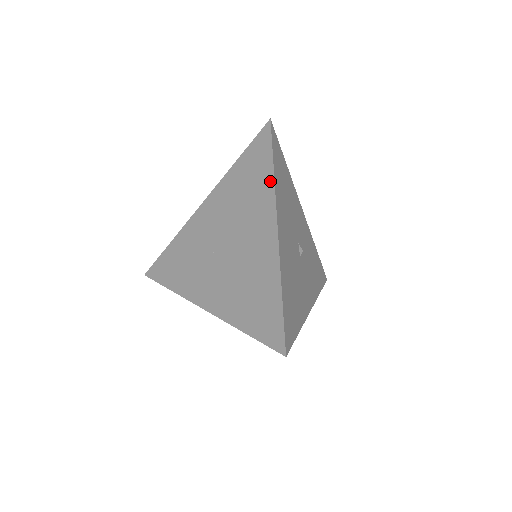
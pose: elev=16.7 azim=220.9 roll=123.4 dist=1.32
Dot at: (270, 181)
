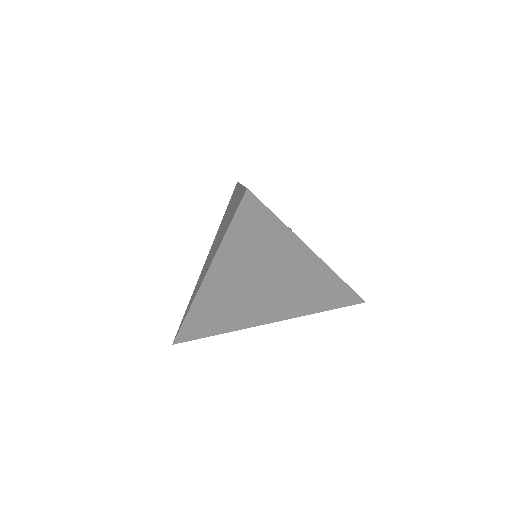
Dot at: (237, 187)
